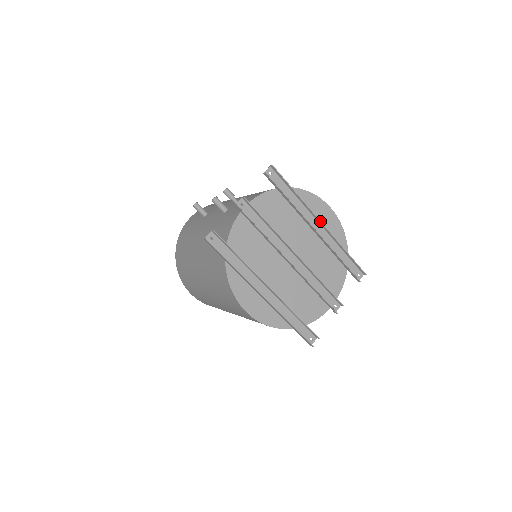
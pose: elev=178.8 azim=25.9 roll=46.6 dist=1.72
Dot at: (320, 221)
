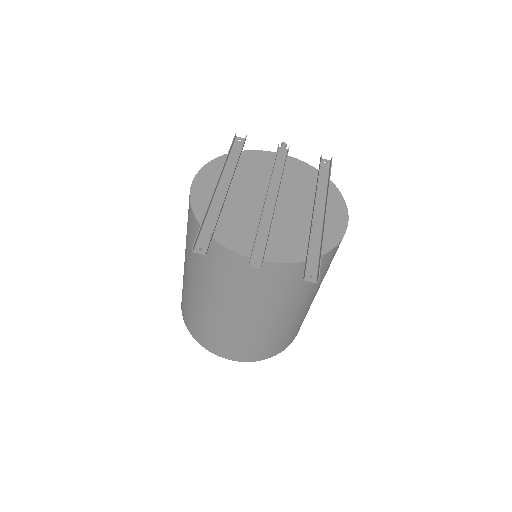
Dot at: (326, 208)
